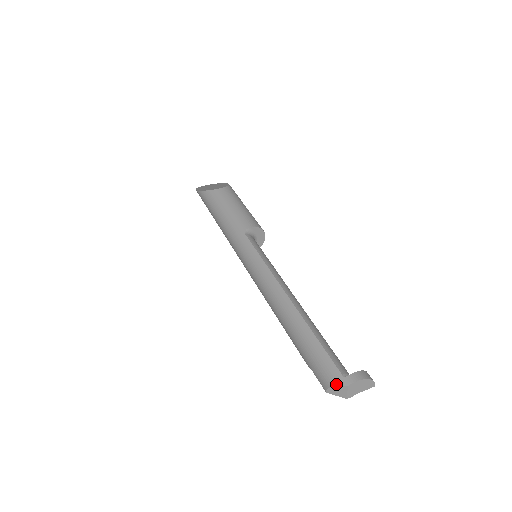
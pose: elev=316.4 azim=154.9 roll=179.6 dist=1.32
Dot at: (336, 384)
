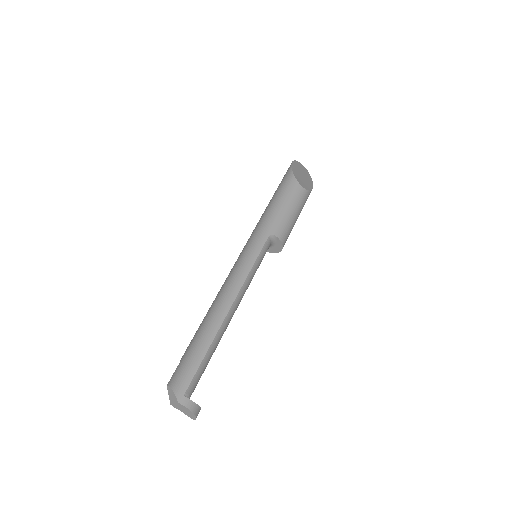
Dot at: (175, 392)
